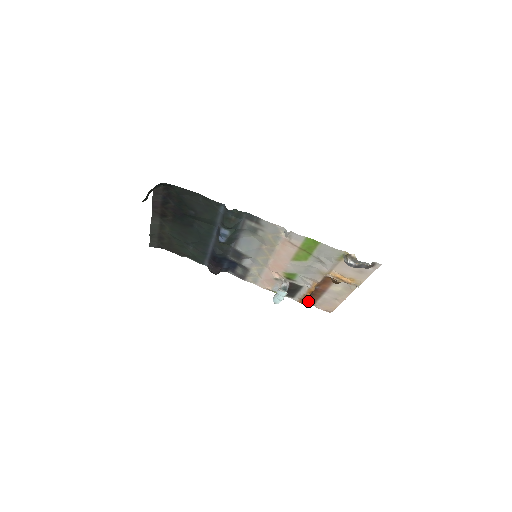
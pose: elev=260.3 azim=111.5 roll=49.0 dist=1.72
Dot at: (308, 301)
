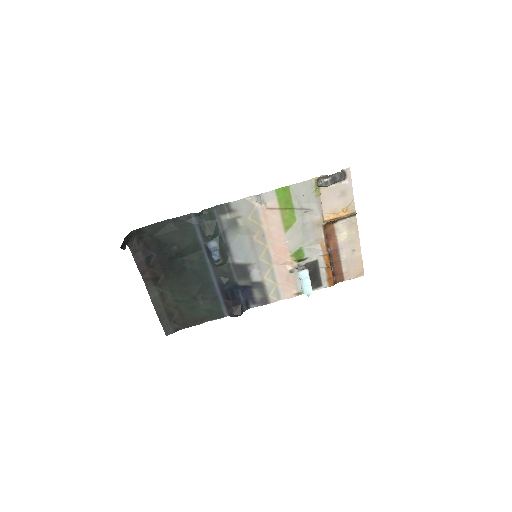
Dot at: (336, 278)
